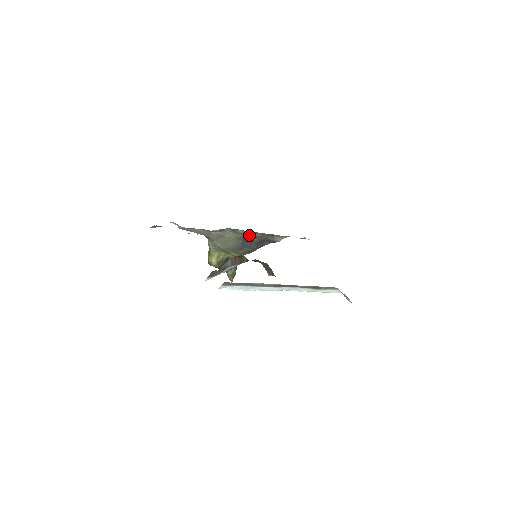
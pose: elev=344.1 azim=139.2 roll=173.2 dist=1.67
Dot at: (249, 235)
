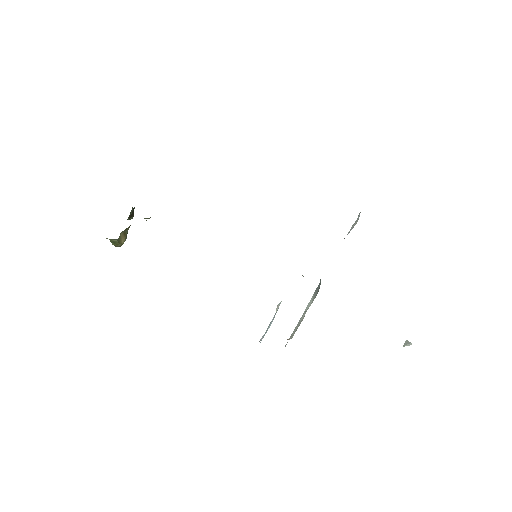
Dot at: occluded
